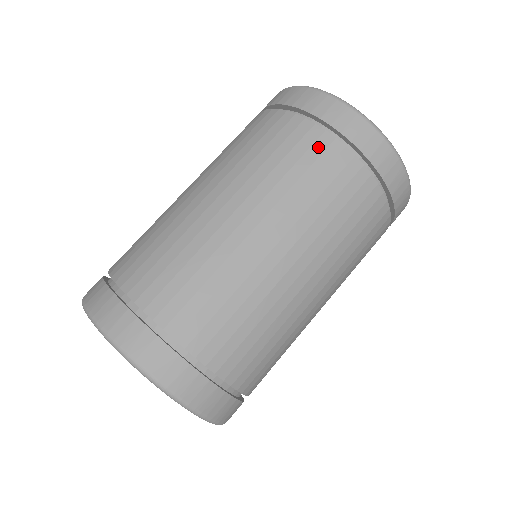
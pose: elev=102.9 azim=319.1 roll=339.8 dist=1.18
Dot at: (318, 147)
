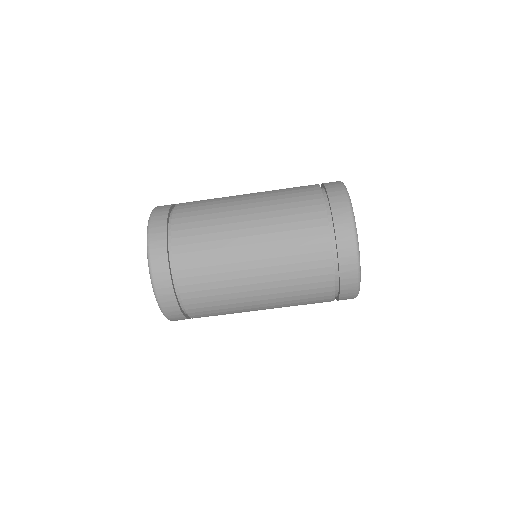
Dot at: (316, 223)
